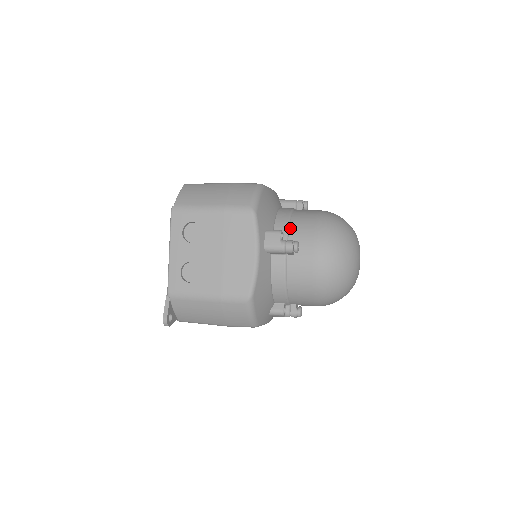
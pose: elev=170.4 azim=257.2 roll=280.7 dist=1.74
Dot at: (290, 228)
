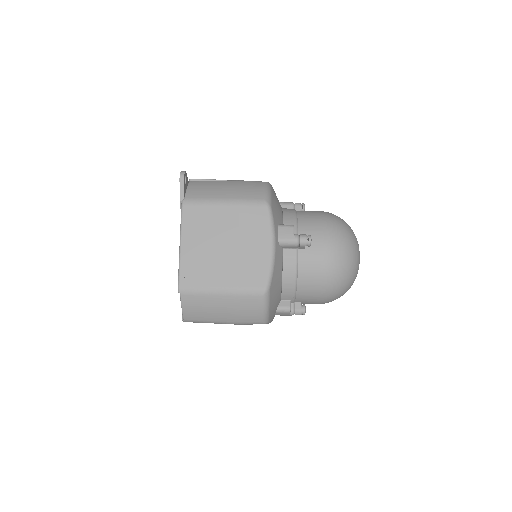
Dot at: (297, 295)
